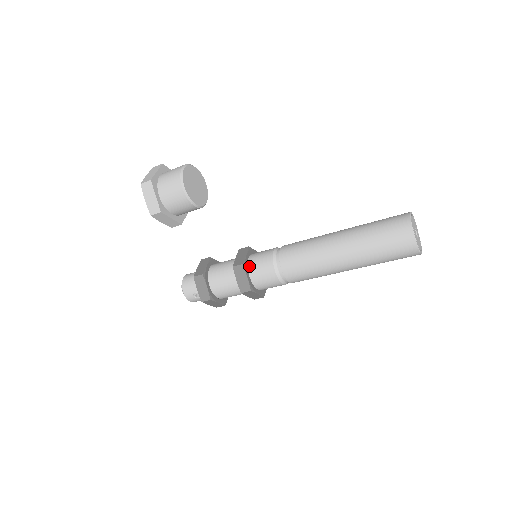
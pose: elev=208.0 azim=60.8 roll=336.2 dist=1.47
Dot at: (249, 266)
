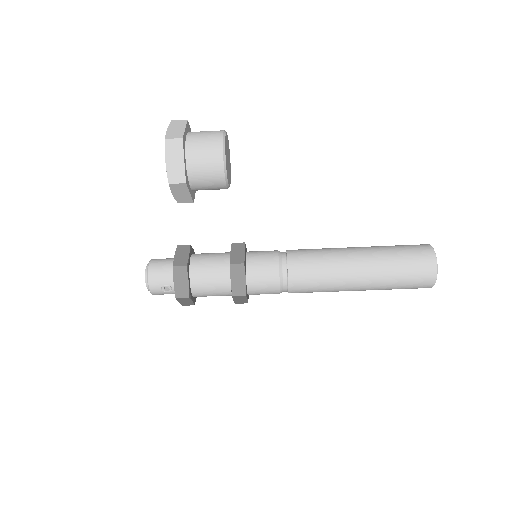
Dot at: (248, 266)
